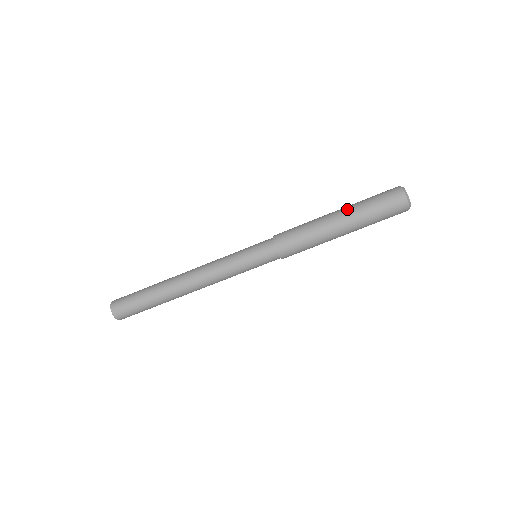
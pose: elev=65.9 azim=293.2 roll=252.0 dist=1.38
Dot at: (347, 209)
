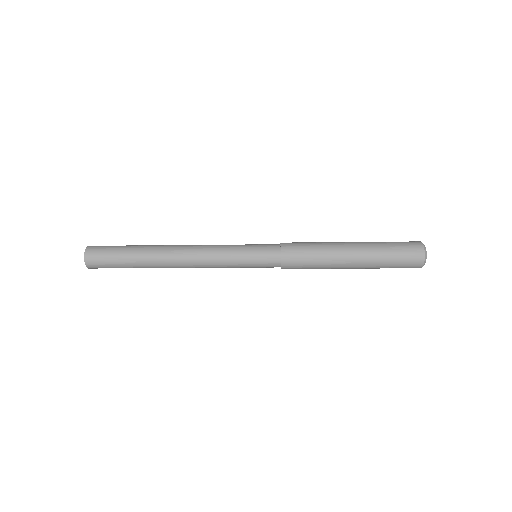
Dot at: (365, 255)
